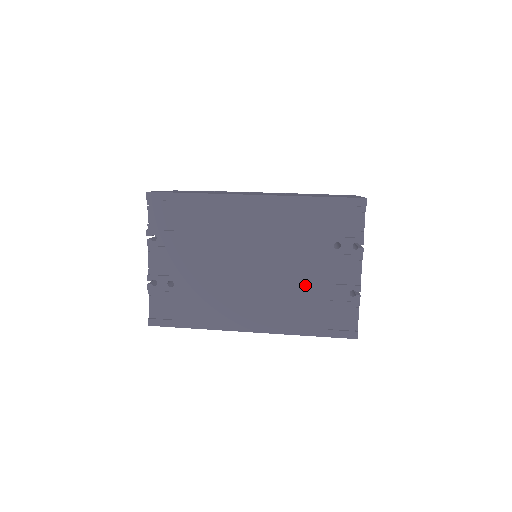
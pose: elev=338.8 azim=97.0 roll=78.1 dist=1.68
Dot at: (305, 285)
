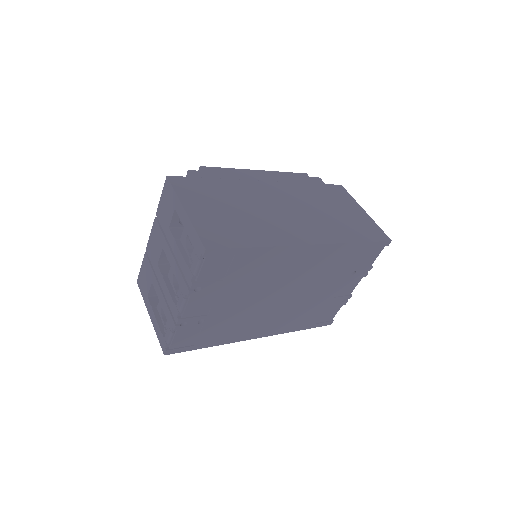
Dot at: (316, 301)
